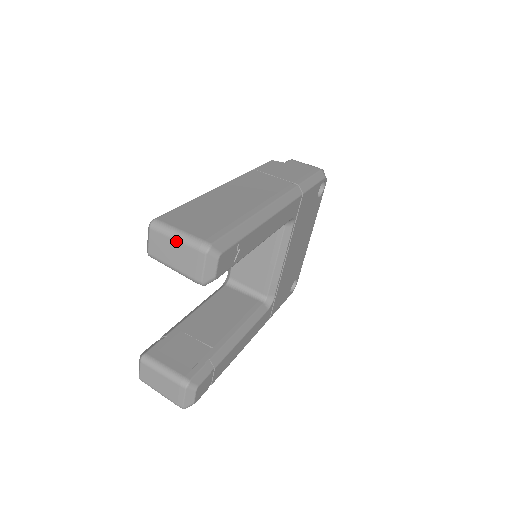
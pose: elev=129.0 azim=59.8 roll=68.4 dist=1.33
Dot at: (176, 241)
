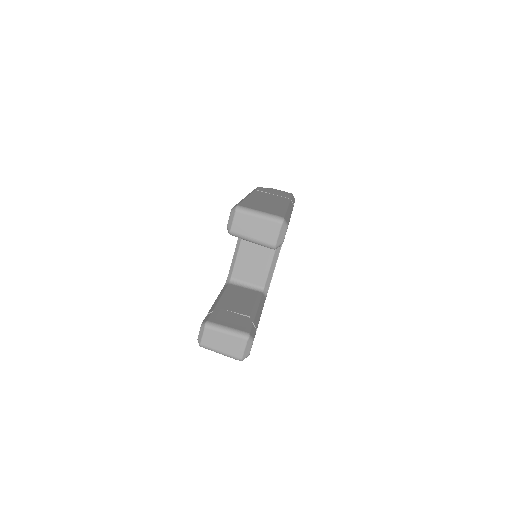
Dot at: (258, 218)
